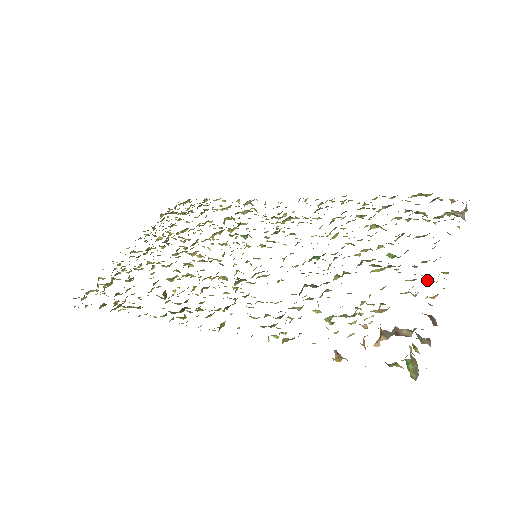
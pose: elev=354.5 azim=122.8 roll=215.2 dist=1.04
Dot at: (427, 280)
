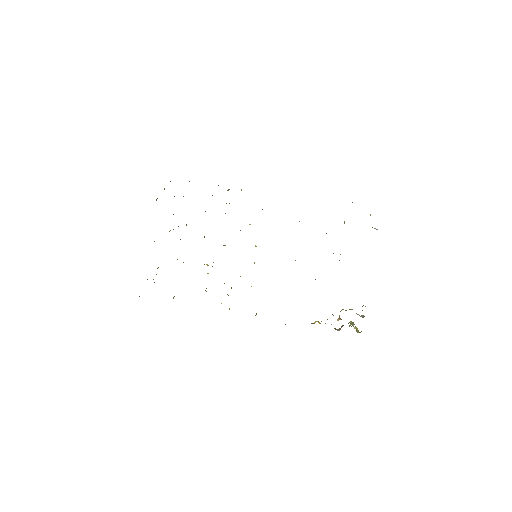
Dot at: occluded
